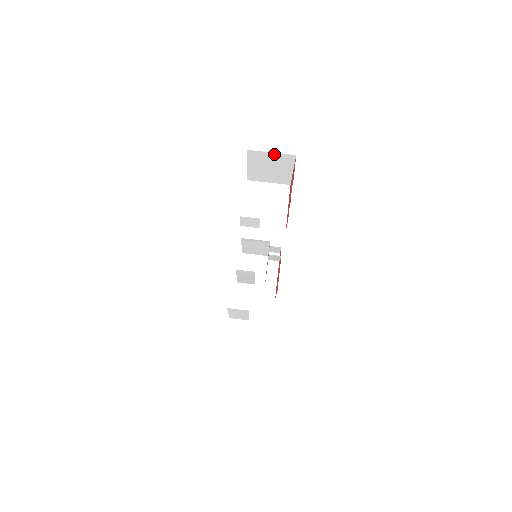
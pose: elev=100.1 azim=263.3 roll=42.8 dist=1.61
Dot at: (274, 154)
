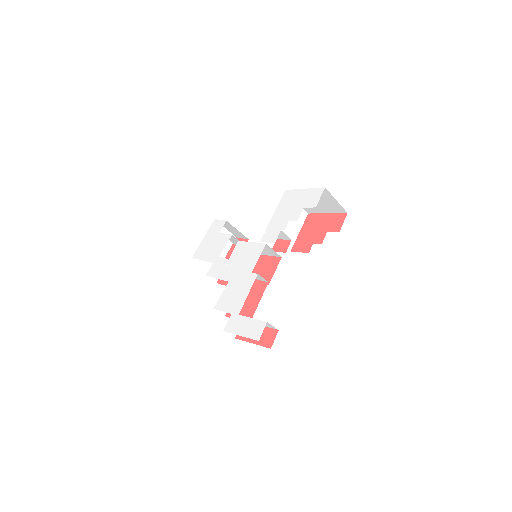
Dot at: (336, 202)
